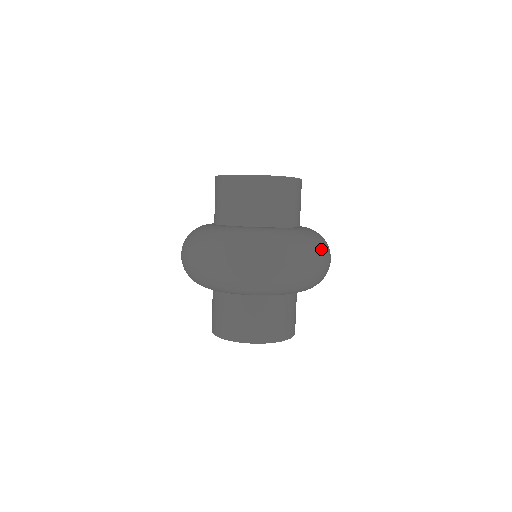
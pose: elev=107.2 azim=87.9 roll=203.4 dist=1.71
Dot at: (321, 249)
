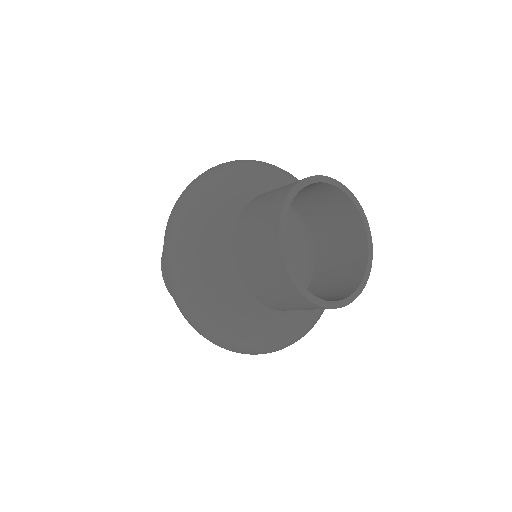
Dot at: occluded
